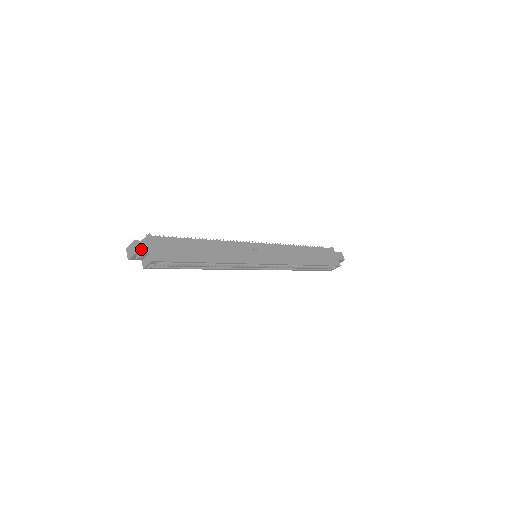
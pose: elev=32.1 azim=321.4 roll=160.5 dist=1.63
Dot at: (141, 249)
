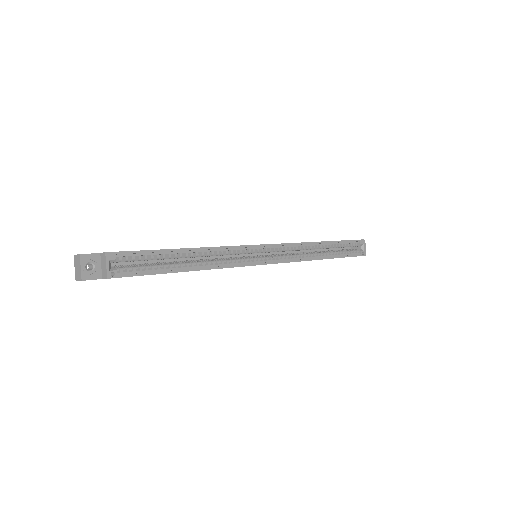
Dot at: (86, 254)
